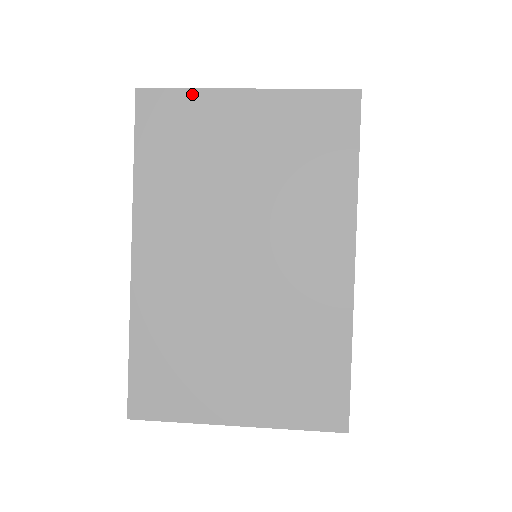
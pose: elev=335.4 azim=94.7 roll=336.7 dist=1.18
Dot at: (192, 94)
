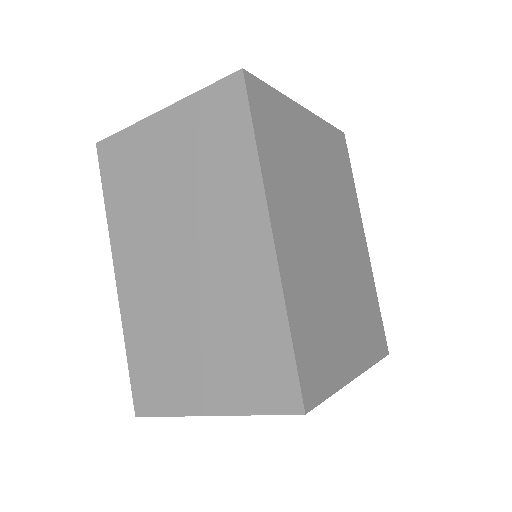
Dot at: (128, 132)
